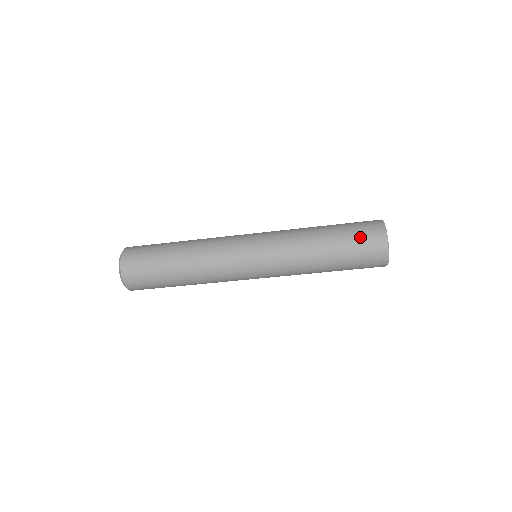
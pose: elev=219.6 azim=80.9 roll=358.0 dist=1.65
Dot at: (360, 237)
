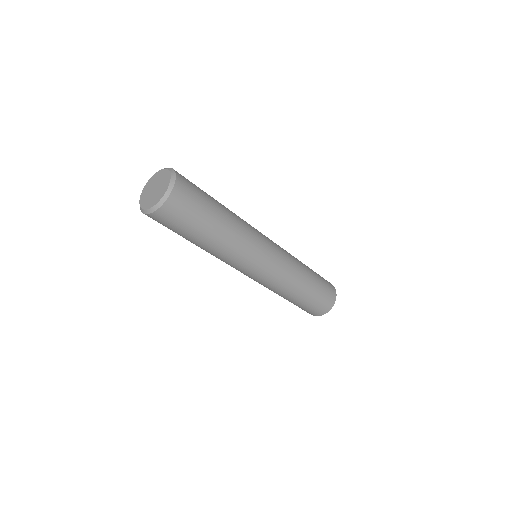
Dot at: (323, 298)
